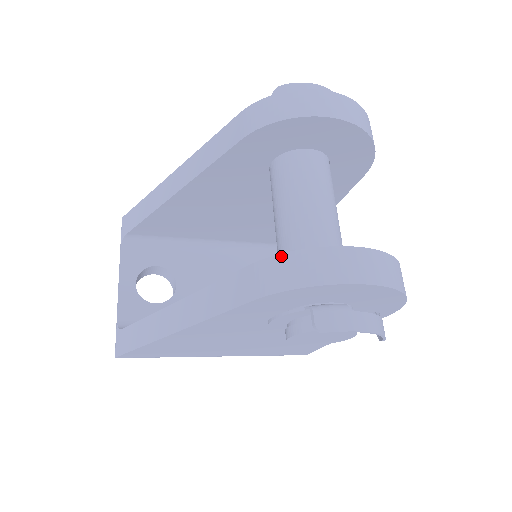
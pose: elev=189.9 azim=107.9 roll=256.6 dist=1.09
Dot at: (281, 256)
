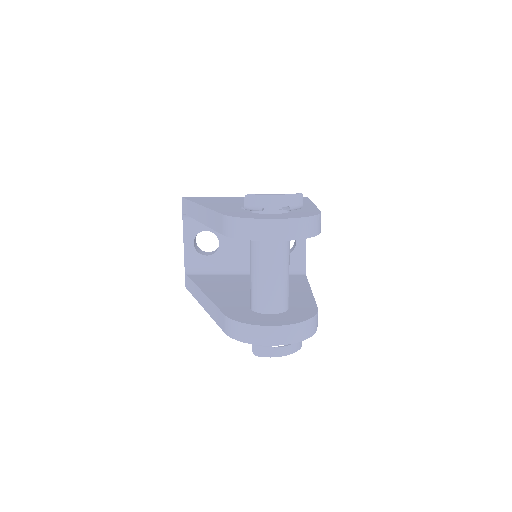
Dot at: (234, 322)
